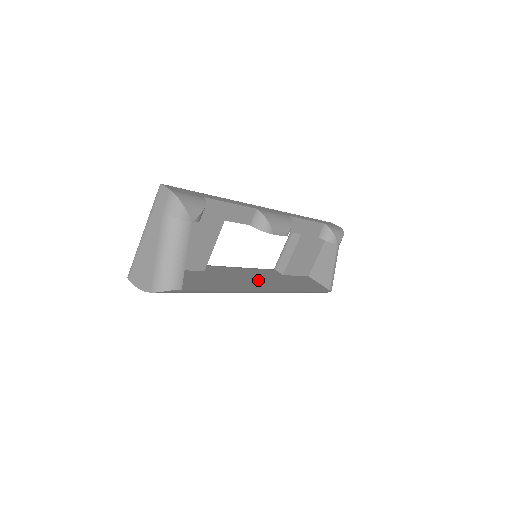
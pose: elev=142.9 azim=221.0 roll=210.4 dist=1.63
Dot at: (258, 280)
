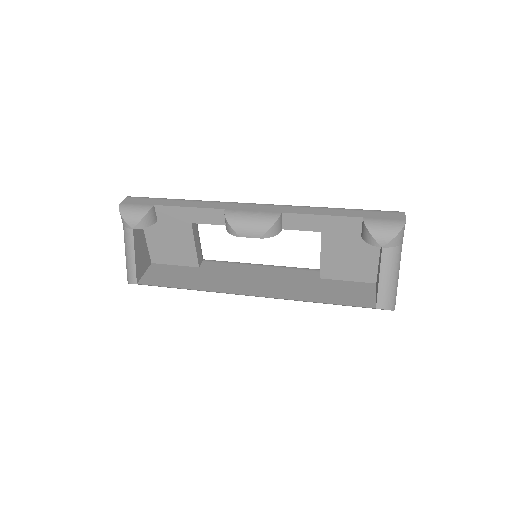
Dot at: (256, 282)
